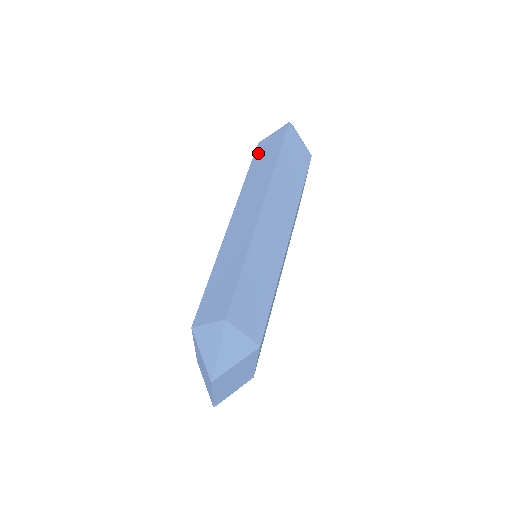
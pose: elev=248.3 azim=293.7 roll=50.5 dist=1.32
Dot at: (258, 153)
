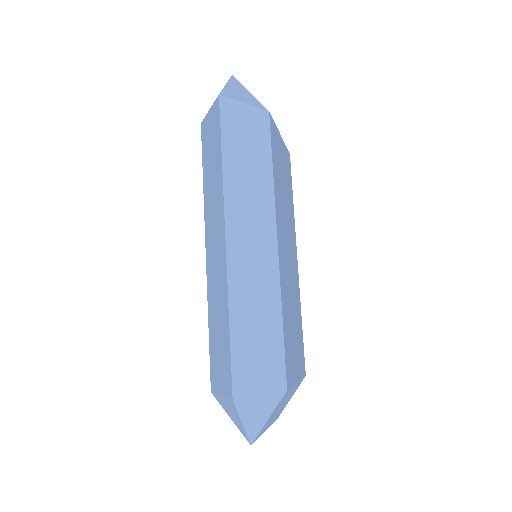
Dot at: (204, 143)
